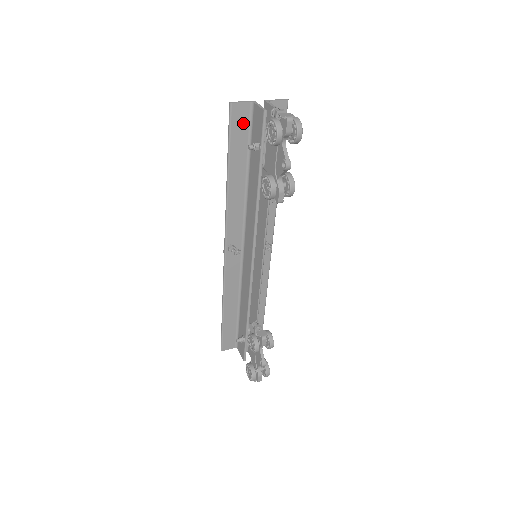
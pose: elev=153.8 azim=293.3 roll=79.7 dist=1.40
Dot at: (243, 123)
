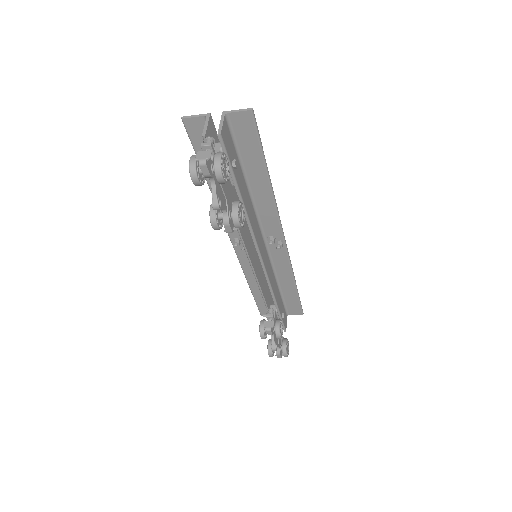
Dot at: occluded
